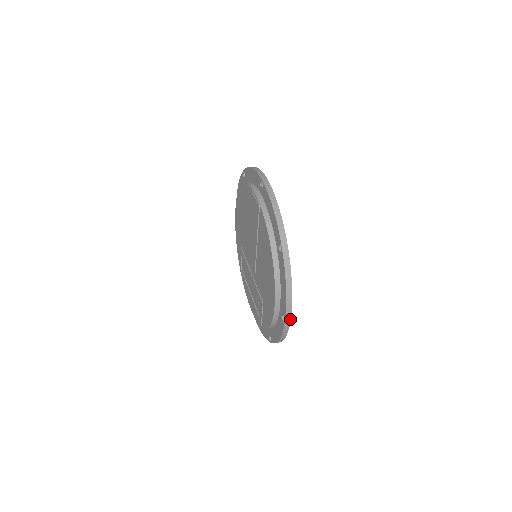
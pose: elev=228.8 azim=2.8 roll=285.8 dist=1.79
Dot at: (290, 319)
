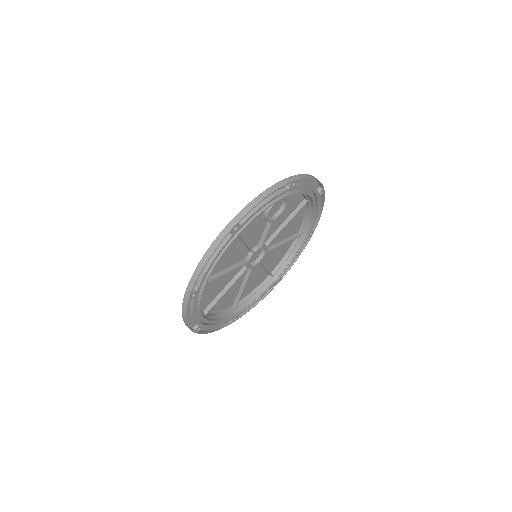
Dot at: (189, 296)
